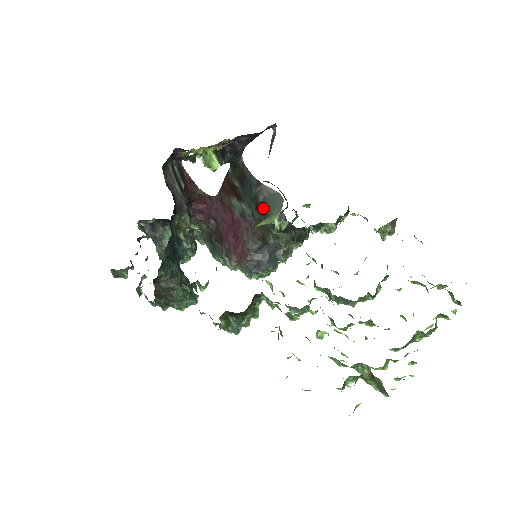
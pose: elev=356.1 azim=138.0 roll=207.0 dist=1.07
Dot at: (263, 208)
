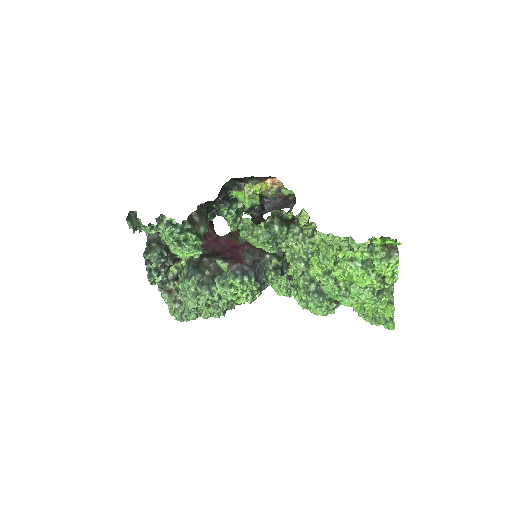
Dot at: occluded
